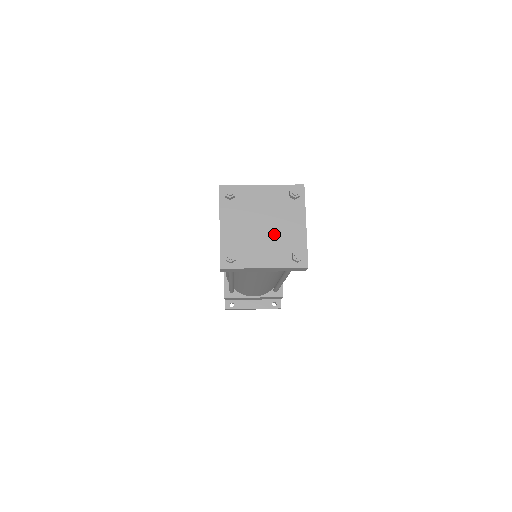
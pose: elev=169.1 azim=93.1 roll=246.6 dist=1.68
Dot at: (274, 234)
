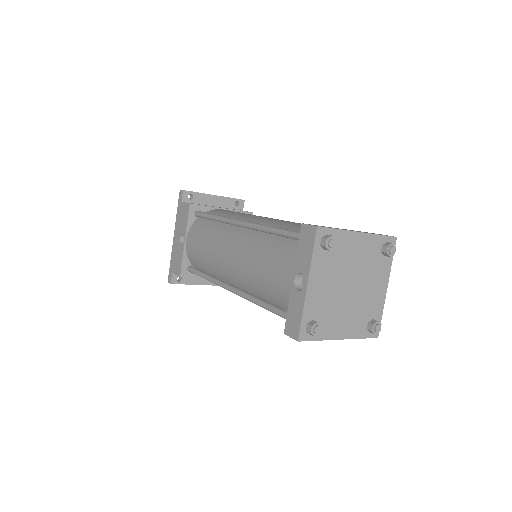
Dot at: (358, 298)
